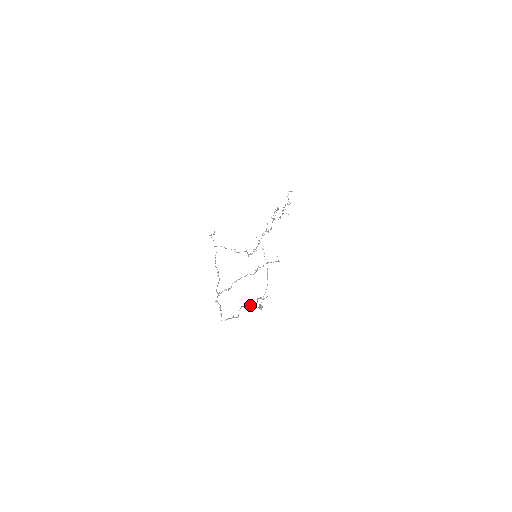
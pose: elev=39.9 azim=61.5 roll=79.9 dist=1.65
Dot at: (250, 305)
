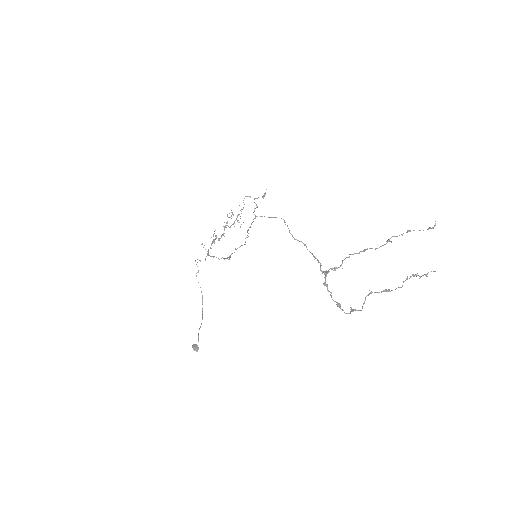
Dot at: occluded
